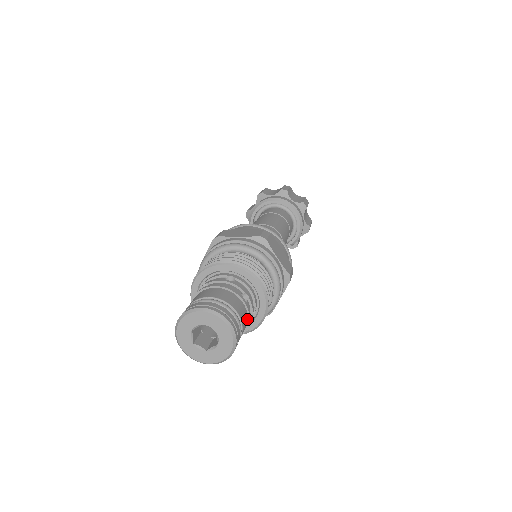
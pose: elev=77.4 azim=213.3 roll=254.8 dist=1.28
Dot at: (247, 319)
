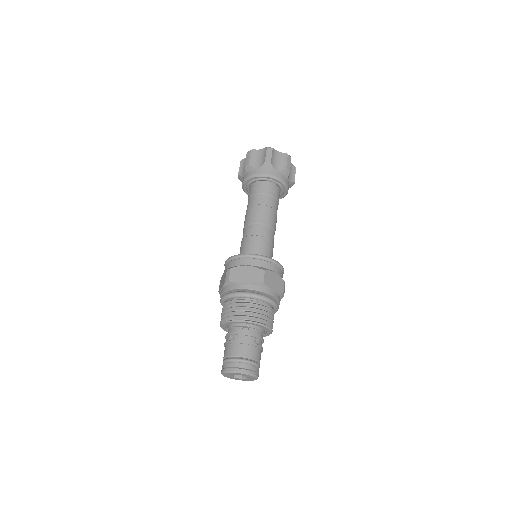
Dot at: (261, 351)
